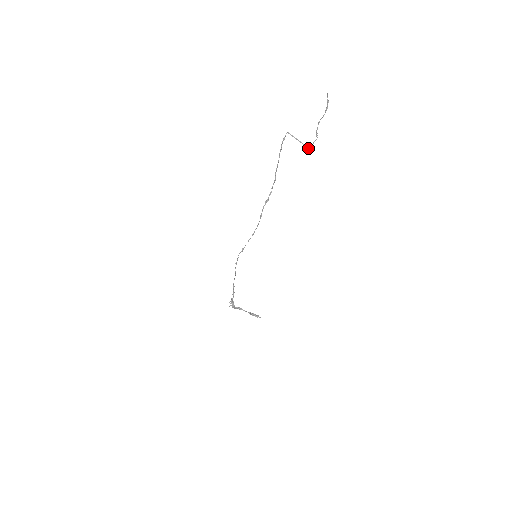
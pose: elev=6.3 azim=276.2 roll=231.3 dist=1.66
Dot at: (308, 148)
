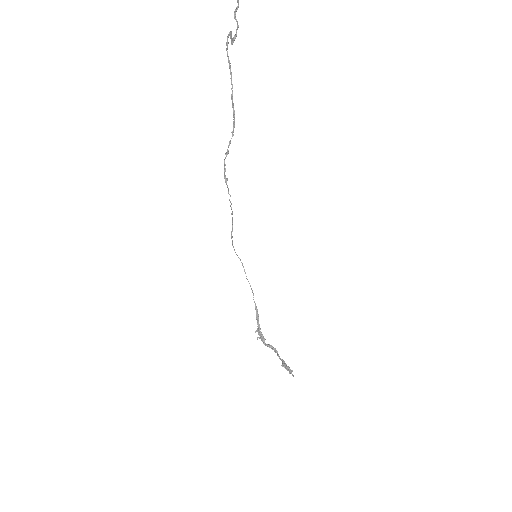
Dot at: (232, 43)
